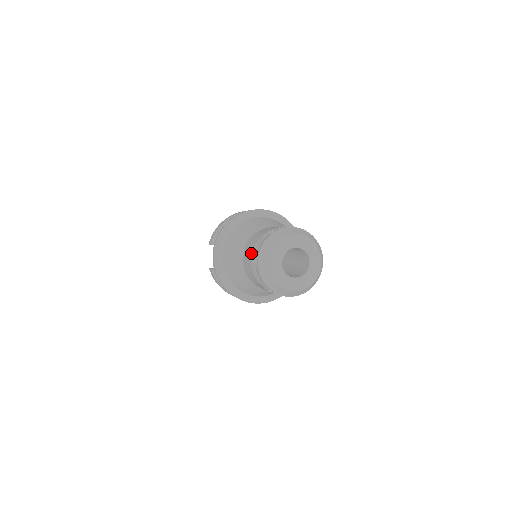
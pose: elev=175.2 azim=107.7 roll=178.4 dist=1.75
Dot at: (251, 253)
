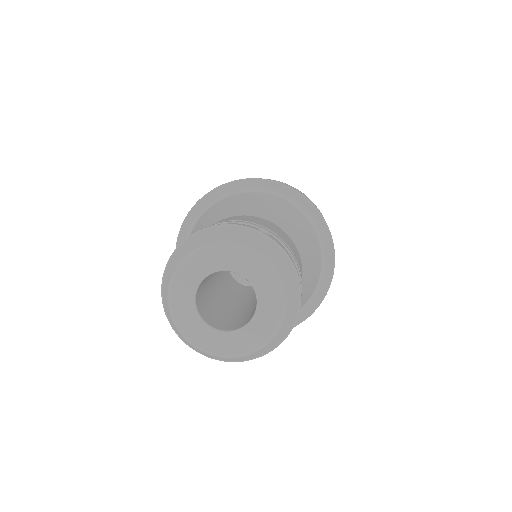
Dot at: occluded
